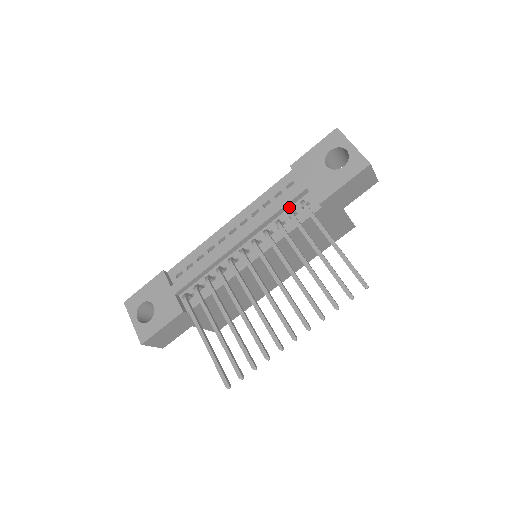
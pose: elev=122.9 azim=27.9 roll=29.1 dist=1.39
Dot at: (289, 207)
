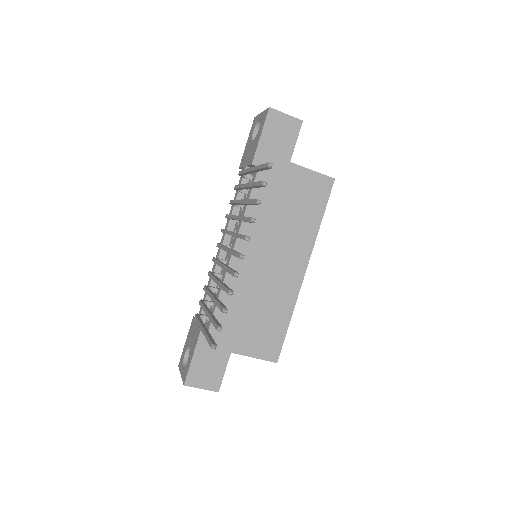
Dot at: occluded
